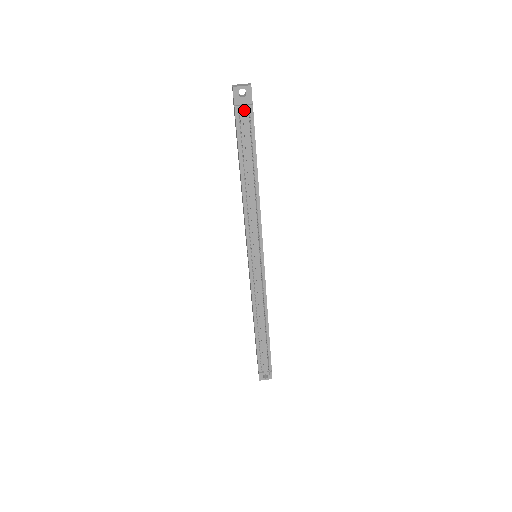
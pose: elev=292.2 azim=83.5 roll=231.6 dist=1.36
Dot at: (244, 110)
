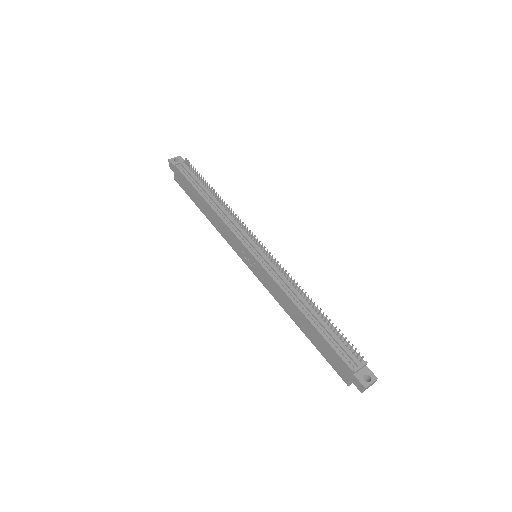
Dot at: (182, 163)
